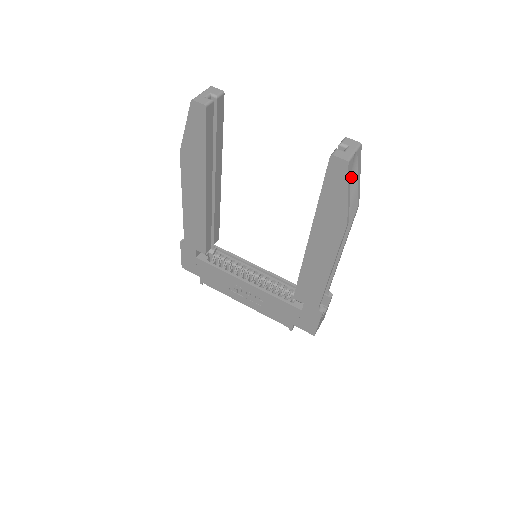
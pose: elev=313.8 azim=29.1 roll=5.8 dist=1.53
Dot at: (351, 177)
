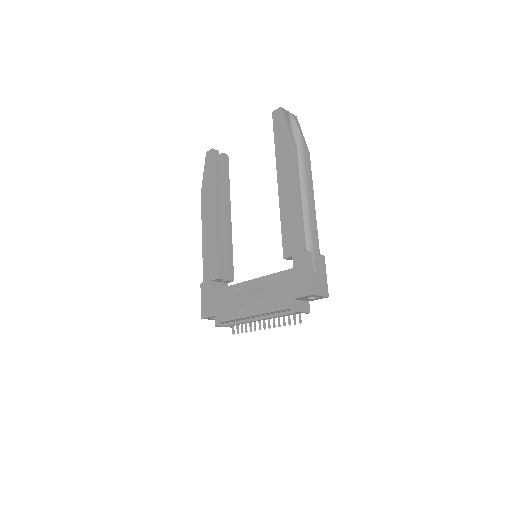
Dot at: (295, 132)
